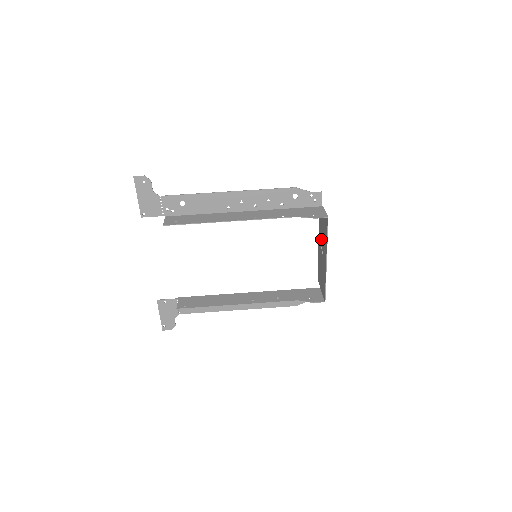
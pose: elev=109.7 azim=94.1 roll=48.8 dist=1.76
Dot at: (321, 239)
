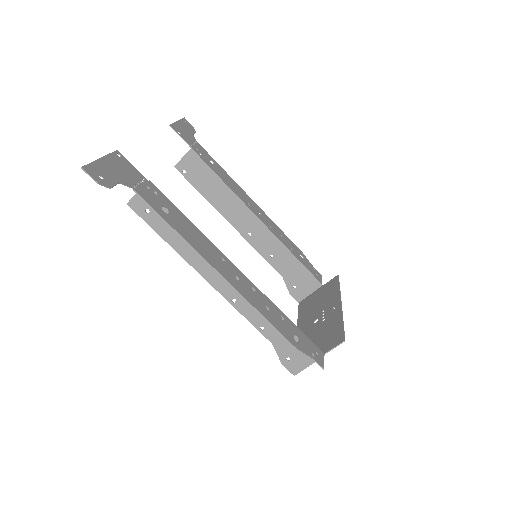
Dot at: (324, 323)
